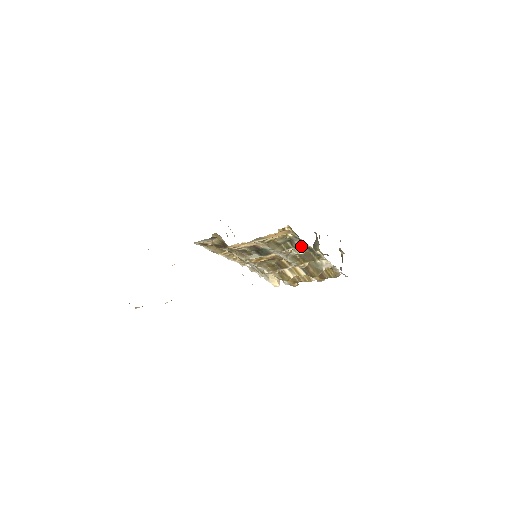
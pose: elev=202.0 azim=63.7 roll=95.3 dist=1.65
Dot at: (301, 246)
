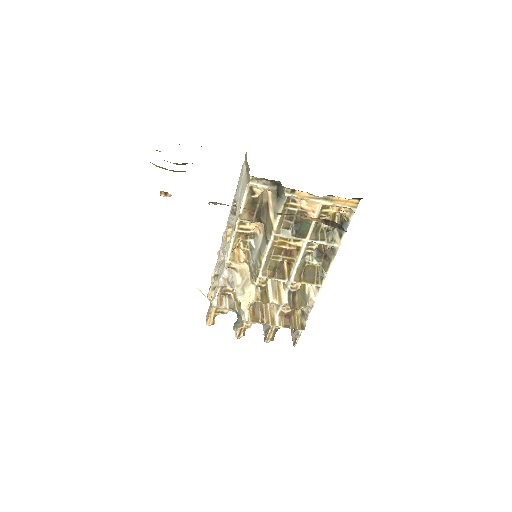
Dot at: (333, 243)
